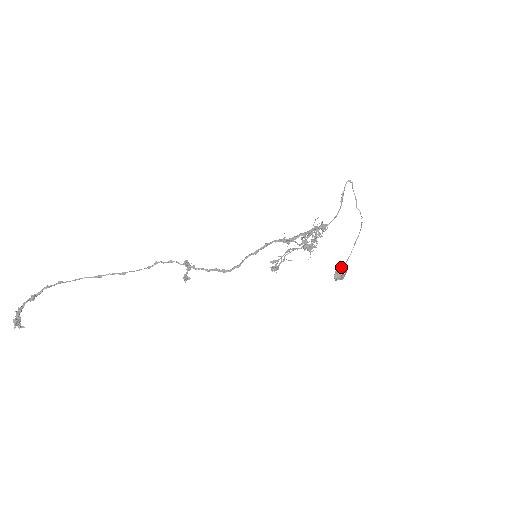
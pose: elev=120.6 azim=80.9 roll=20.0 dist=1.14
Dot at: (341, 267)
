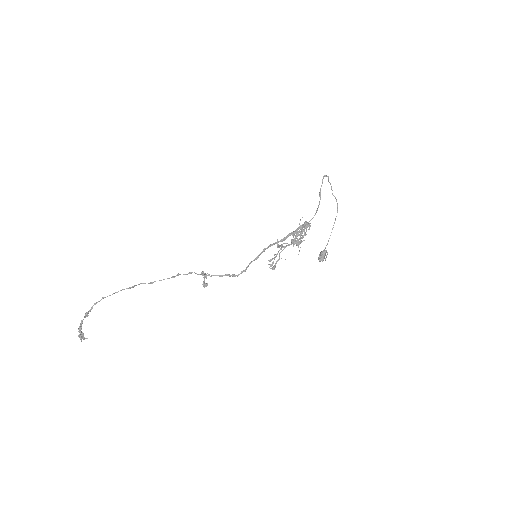
Dot at: (323, 251)
